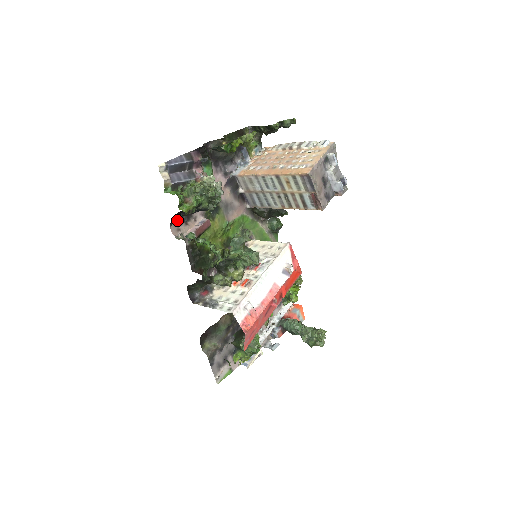
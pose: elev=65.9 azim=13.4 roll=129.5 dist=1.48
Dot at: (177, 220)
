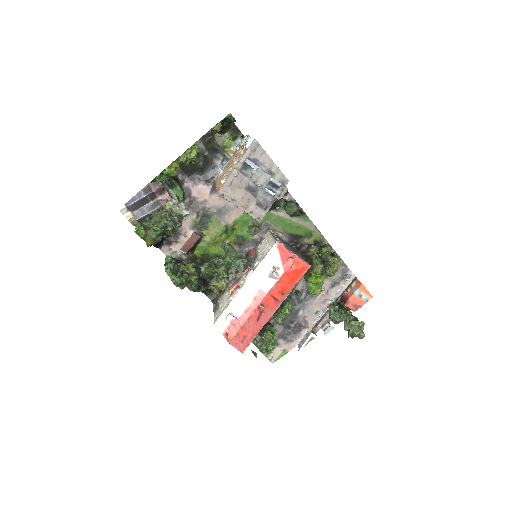
Dot at: (165, 242)
